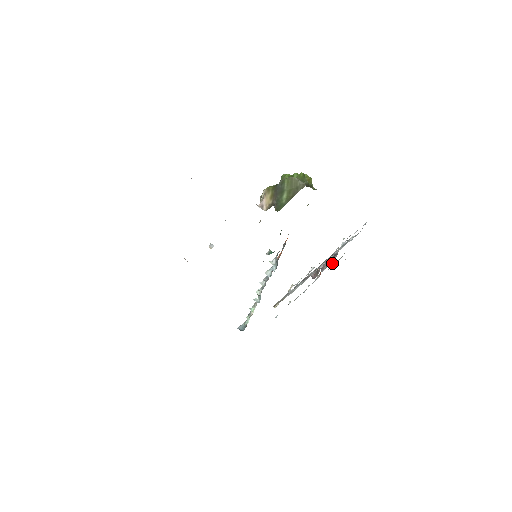
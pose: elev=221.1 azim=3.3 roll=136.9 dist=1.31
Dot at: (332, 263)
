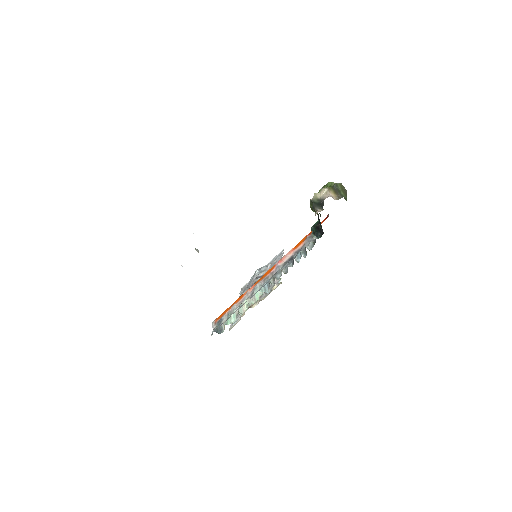
Dot at: (241, 290)
